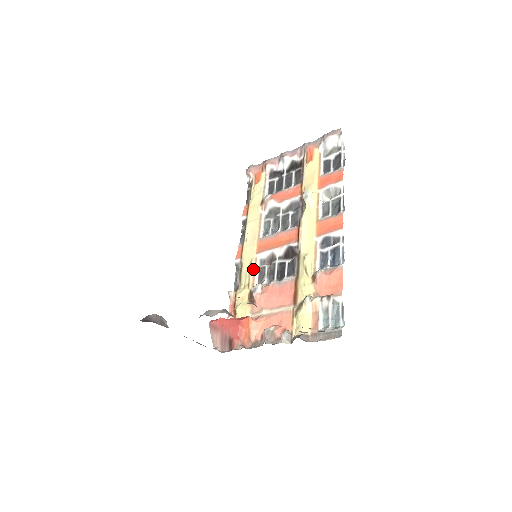
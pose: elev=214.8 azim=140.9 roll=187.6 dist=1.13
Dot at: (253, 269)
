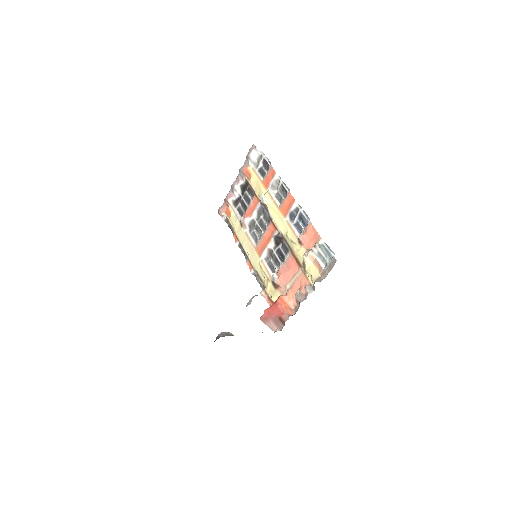
Dot at: (264, 268)
